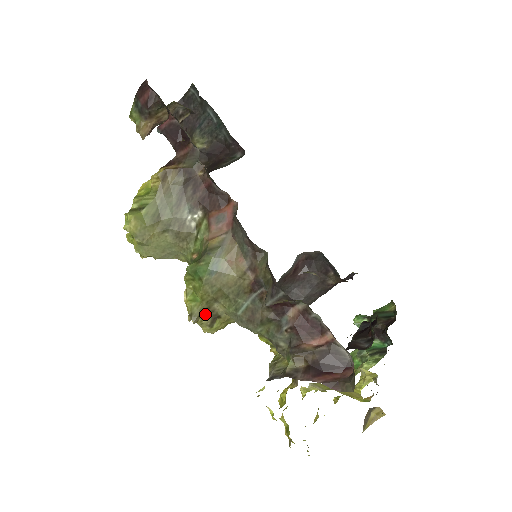
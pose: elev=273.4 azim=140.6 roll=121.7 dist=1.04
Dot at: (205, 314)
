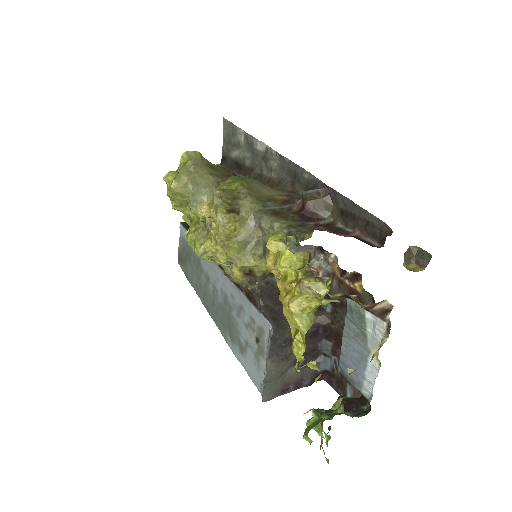
Dot at: (228, 202)
